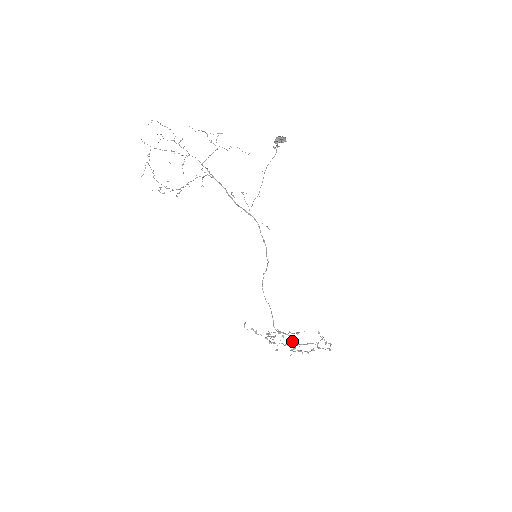
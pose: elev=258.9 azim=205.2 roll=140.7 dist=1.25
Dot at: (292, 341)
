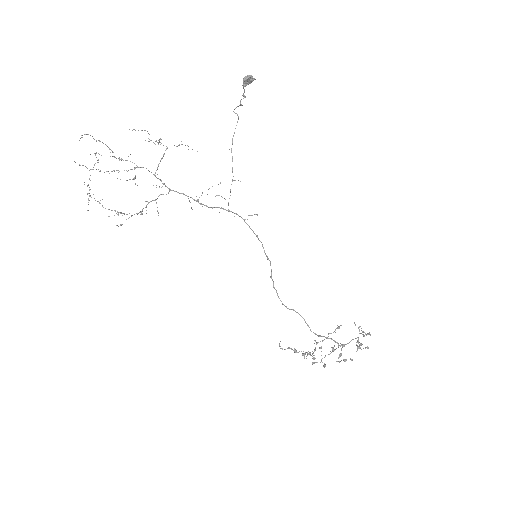
Dot at: occluded
